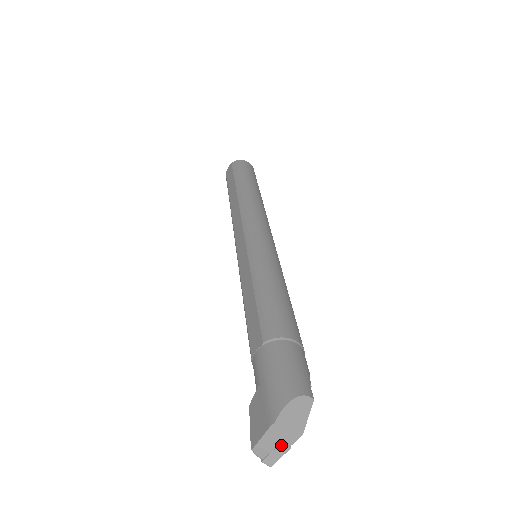
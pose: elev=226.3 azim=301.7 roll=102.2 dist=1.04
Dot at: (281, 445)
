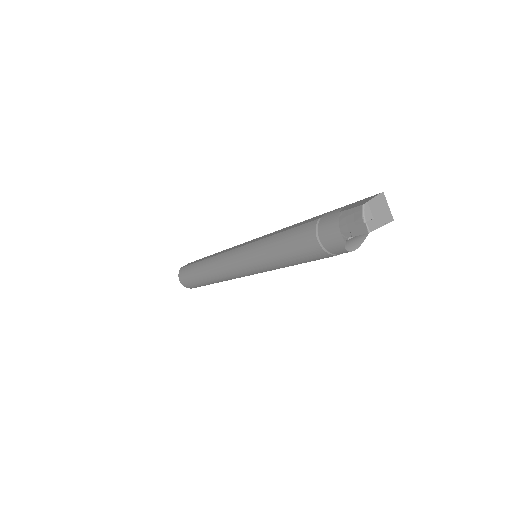
Dot at: (381, 217)
